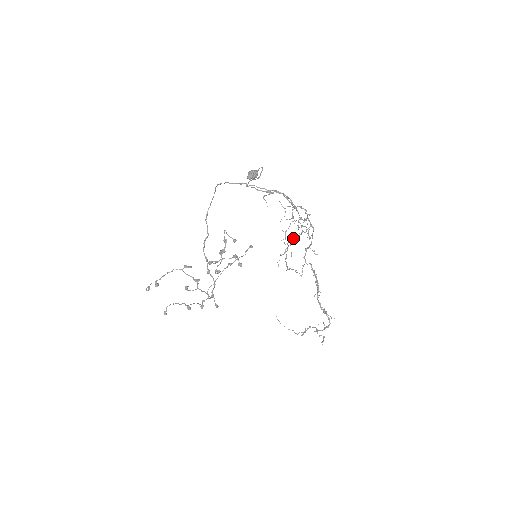
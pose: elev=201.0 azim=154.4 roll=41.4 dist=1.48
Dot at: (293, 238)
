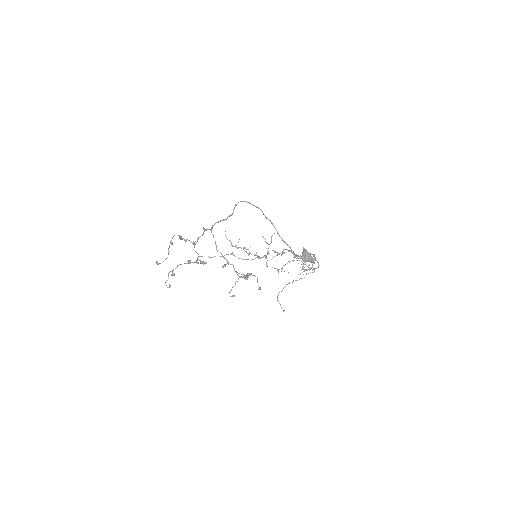
Dot at: occluded
